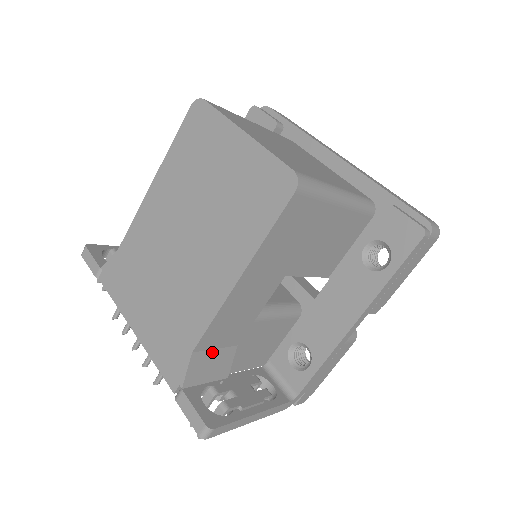
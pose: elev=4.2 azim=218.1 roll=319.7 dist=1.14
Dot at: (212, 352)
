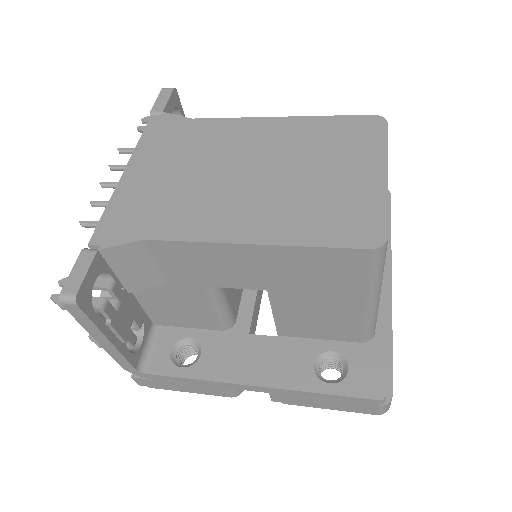
Dot at: (151, 261)
